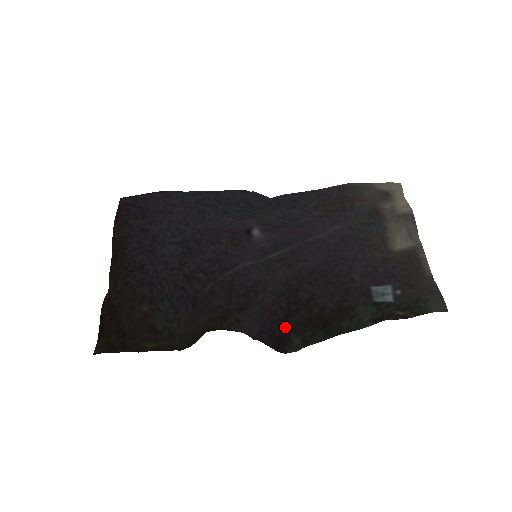
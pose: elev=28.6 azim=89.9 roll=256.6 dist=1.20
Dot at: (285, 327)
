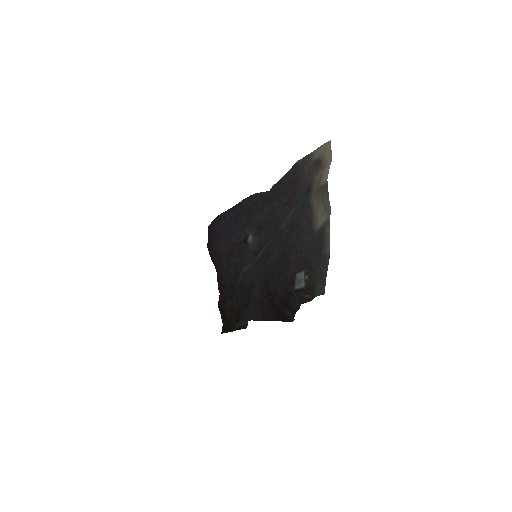
Dot at: (276, 308)
